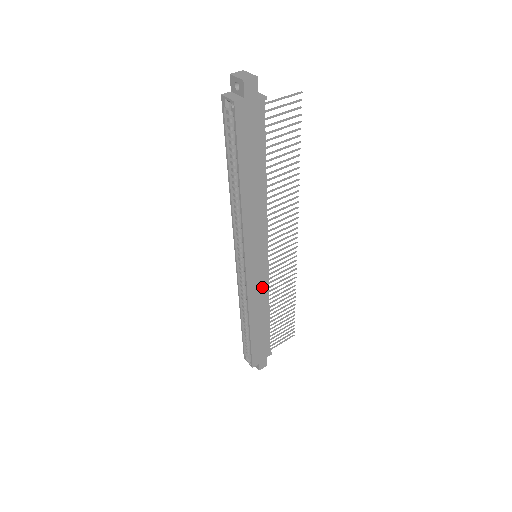
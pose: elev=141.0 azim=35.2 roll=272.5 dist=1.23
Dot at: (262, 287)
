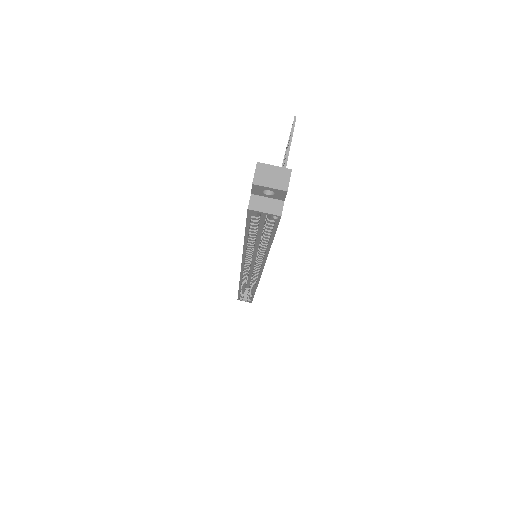
Dot at: occluded
